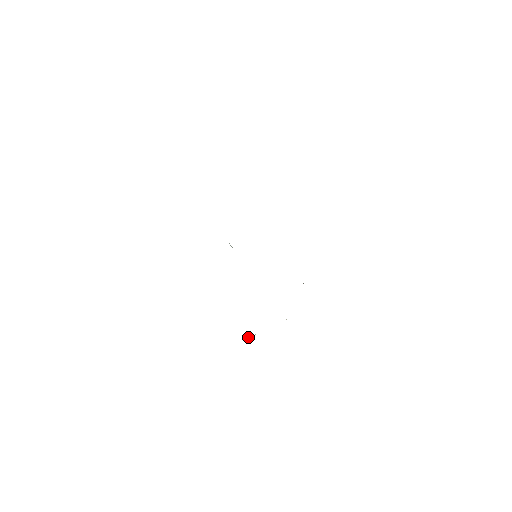
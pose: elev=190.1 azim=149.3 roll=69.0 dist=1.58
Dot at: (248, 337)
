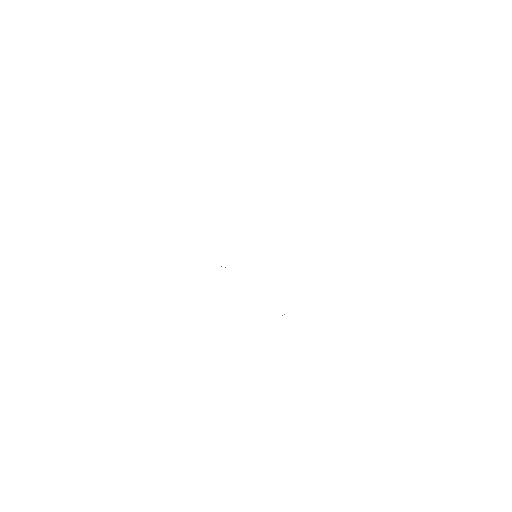
Dot at: occluded
